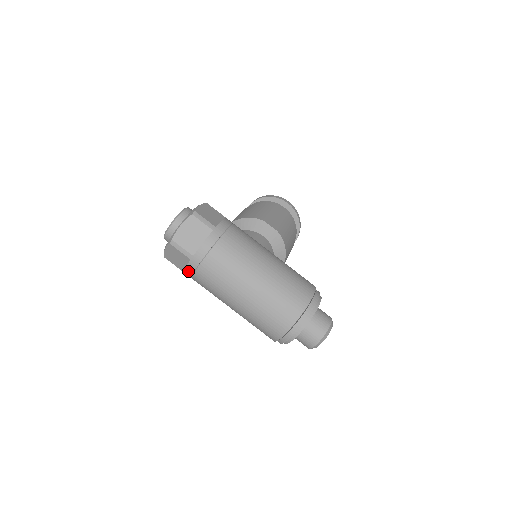
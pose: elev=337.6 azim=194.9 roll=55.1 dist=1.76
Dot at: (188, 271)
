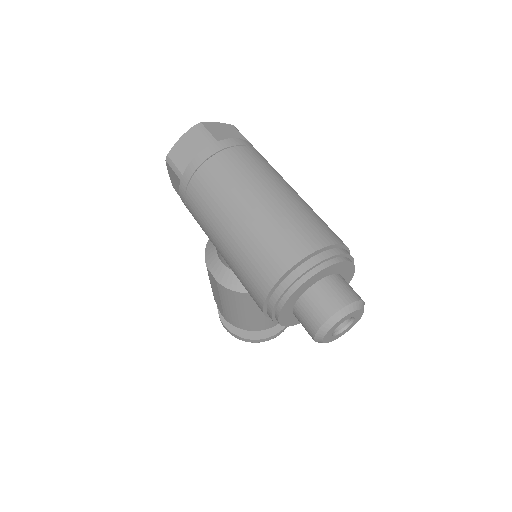
Dot at: (196, 161)
